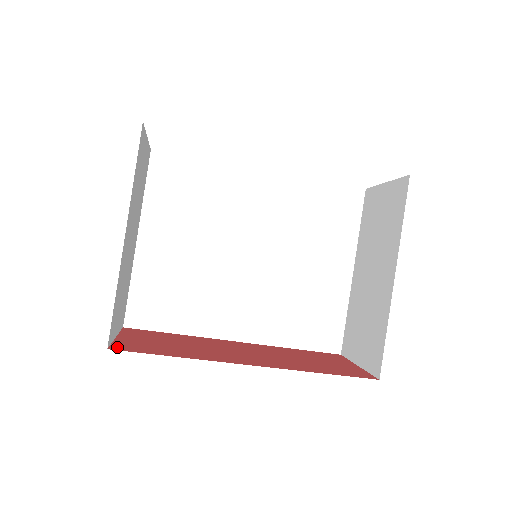
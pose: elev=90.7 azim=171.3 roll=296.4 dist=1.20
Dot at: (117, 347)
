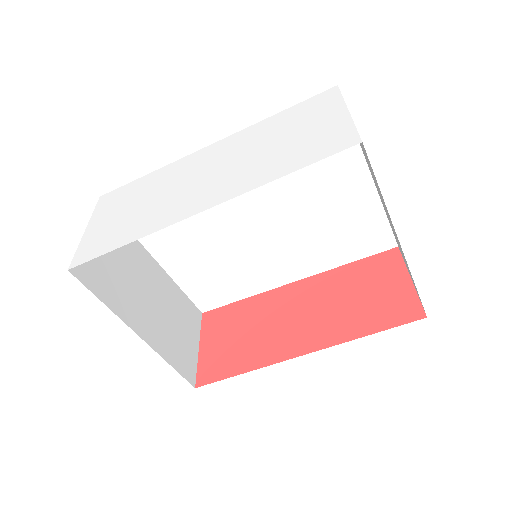
Dot at: (201, 378)
